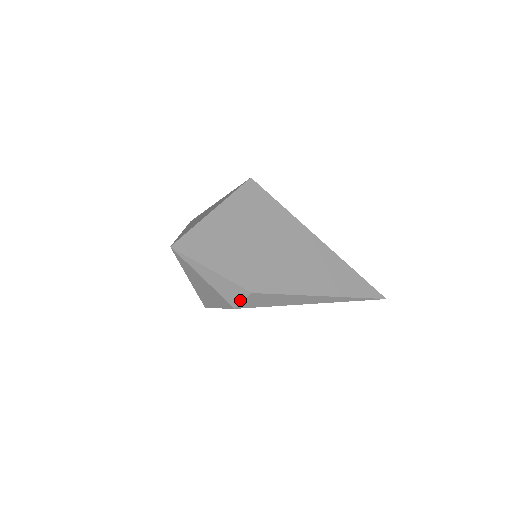
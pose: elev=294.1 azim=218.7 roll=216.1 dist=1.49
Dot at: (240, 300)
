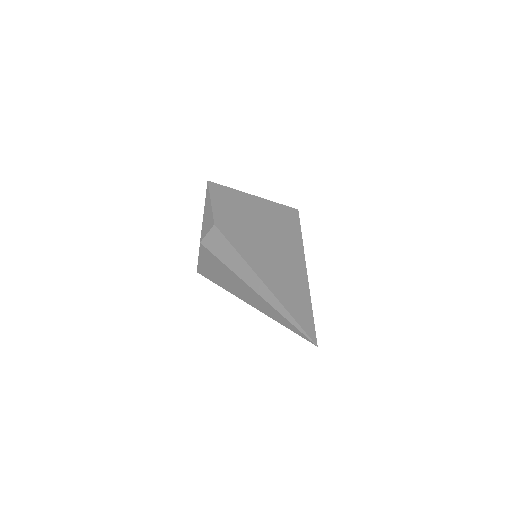
Dot at: (207, 233)
